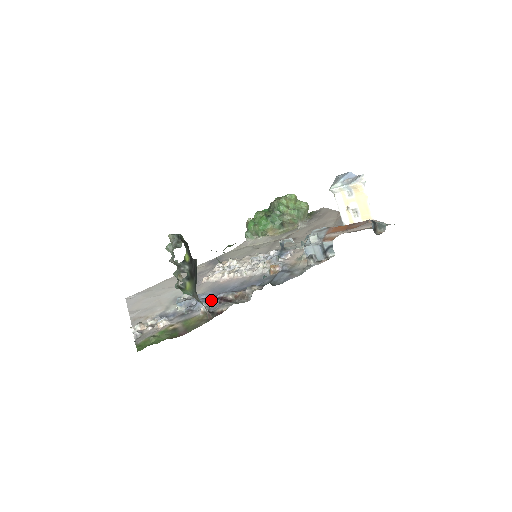
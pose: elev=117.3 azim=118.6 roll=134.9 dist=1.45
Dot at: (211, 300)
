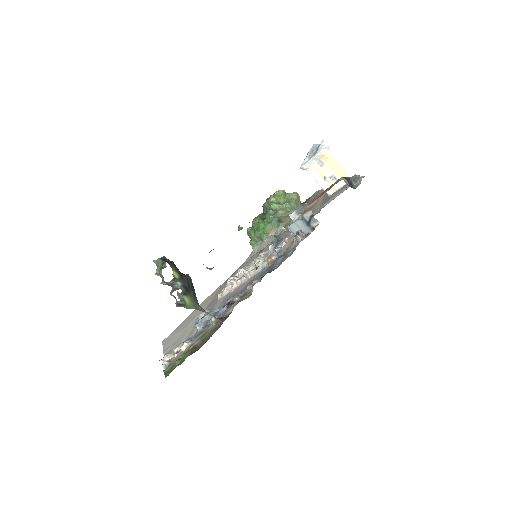
Dot at: (220, 309)
